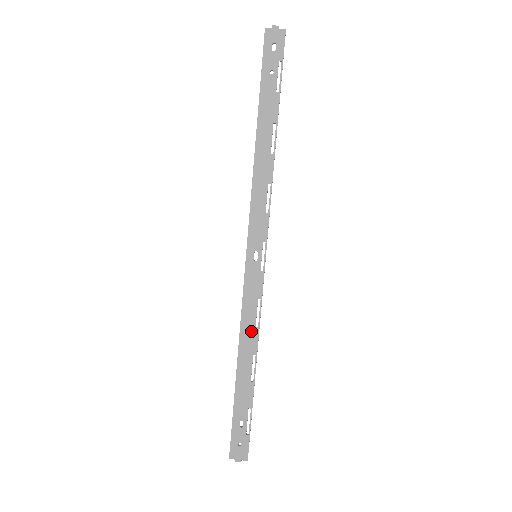
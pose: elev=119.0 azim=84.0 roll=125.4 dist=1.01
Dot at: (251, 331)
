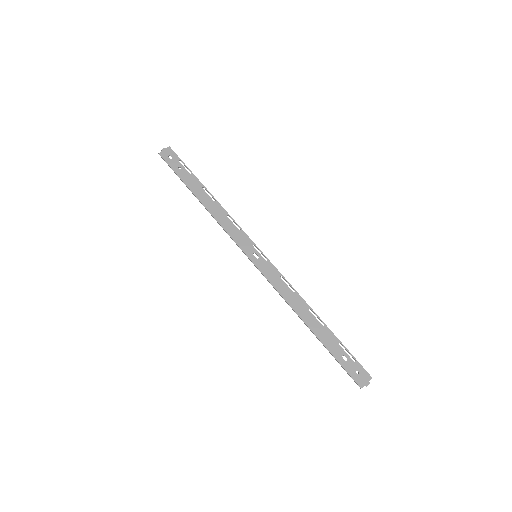
Dot at: (294, 297)
